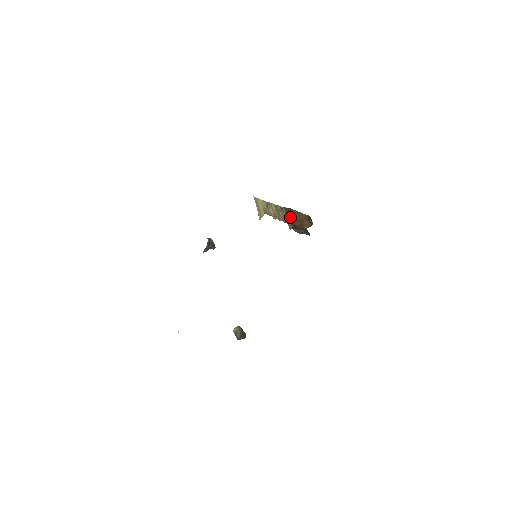
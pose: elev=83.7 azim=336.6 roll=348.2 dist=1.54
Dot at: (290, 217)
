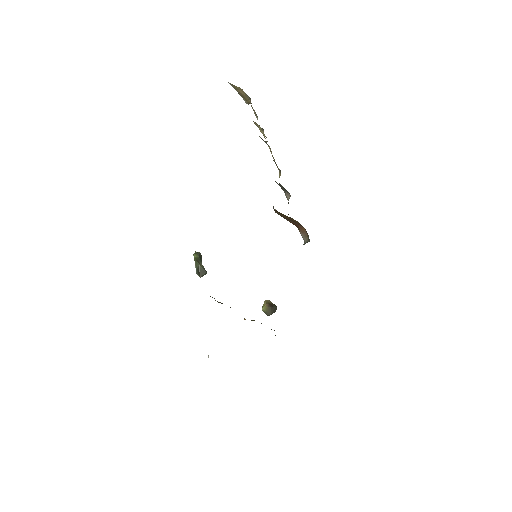
Dot at: occluded
